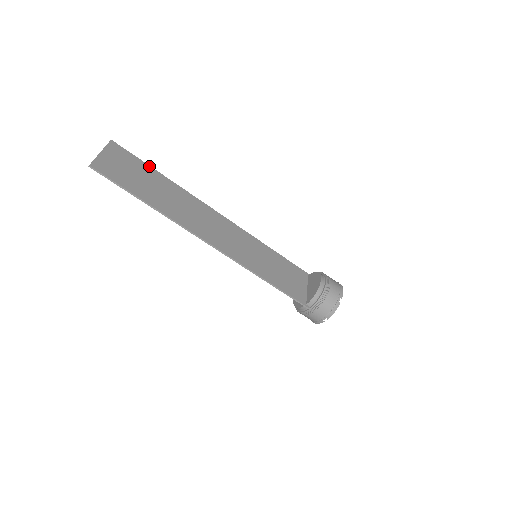
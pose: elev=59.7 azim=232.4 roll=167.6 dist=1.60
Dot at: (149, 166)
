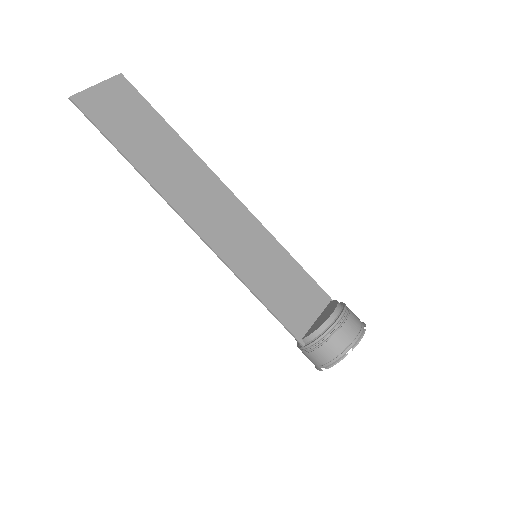
Dot at: (157, 113)
